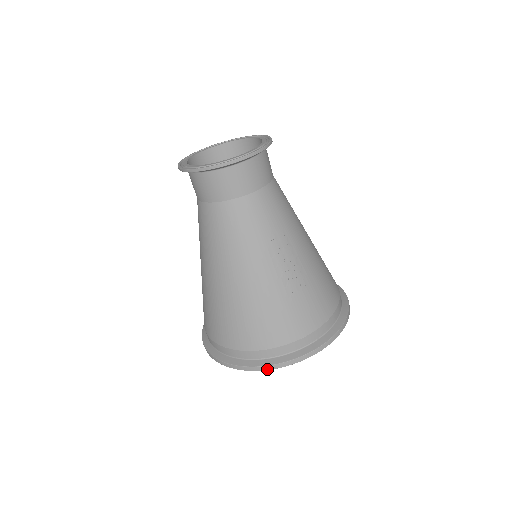
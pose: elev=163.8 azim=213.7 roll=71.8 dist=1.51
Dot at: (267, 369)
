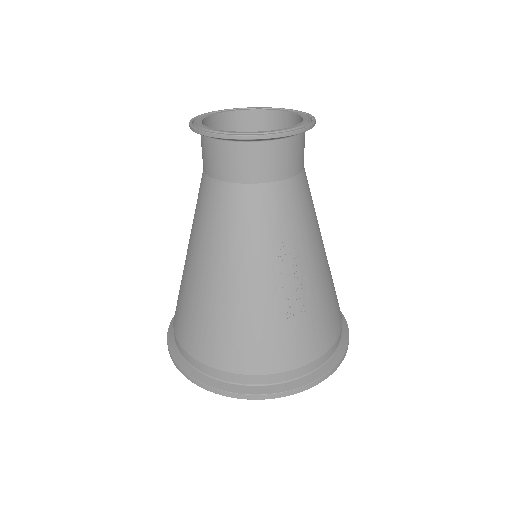
Dot at: (231, 396)
